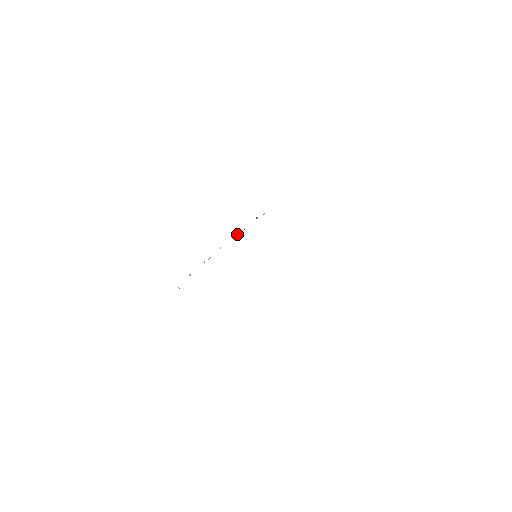
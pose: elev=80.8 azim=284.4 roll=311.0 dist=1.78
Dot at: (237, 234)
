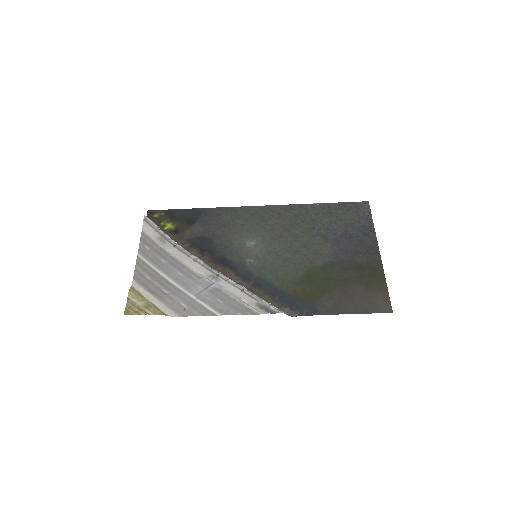
Dot at: (243, 289)
